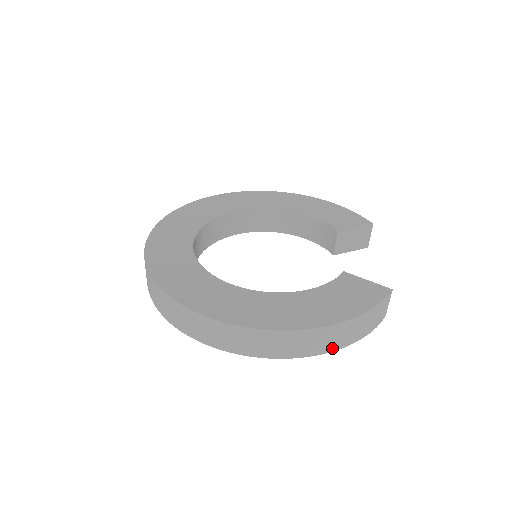
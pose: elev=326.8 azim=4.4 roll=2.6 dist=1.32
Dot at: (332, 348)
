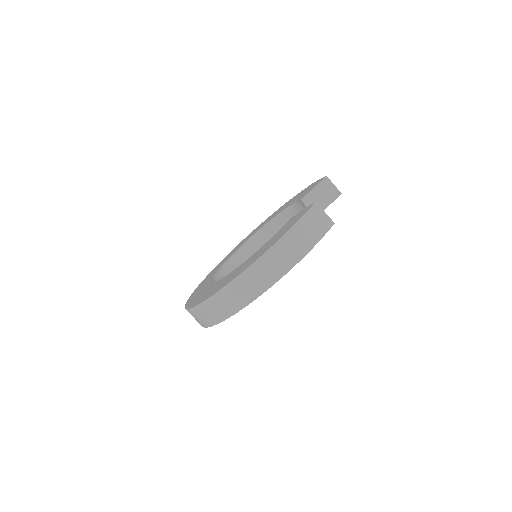
Dot at: (287, 267)
